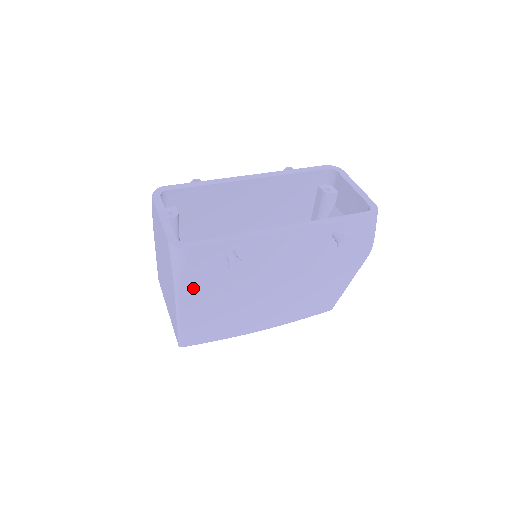
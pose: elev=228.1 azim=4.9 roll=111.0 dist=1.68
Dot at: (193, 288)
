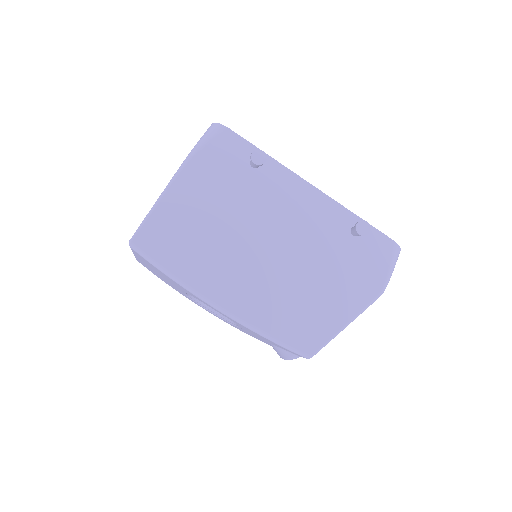
Dot at: (201, 170)
